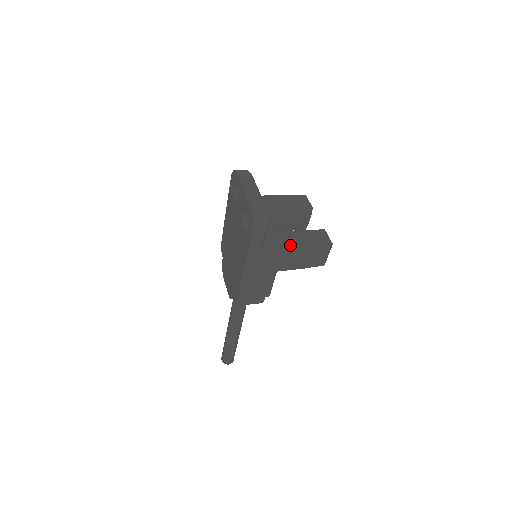
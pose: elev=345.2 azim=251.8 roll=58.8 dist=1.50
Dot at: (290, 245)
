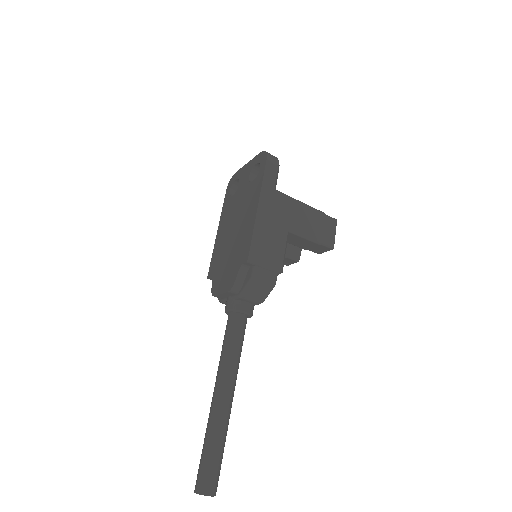
Dot at: (299, 201)
